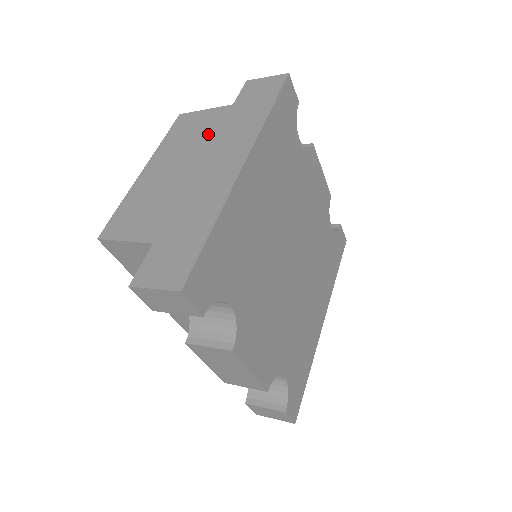
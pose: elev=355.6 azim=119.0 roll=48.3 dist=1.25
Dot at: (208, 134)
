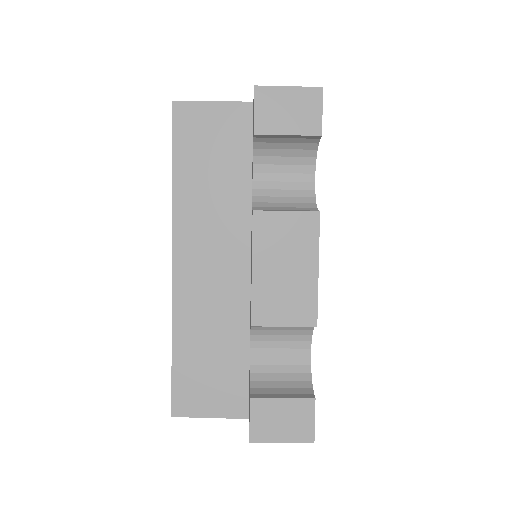
Dot at: occluded
